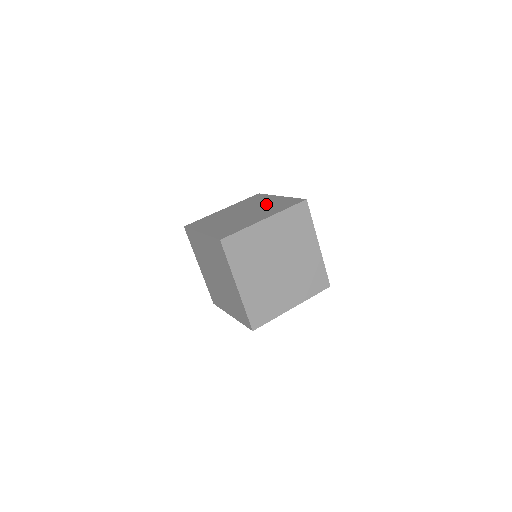
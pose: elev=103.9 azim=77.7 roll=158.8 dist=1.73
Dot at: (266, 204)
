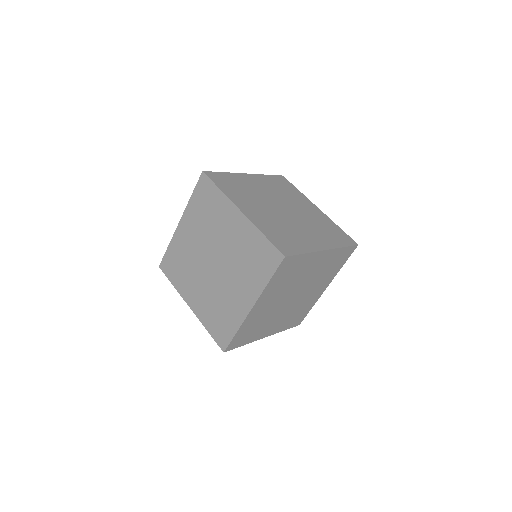
Dot at: (309, 213)
